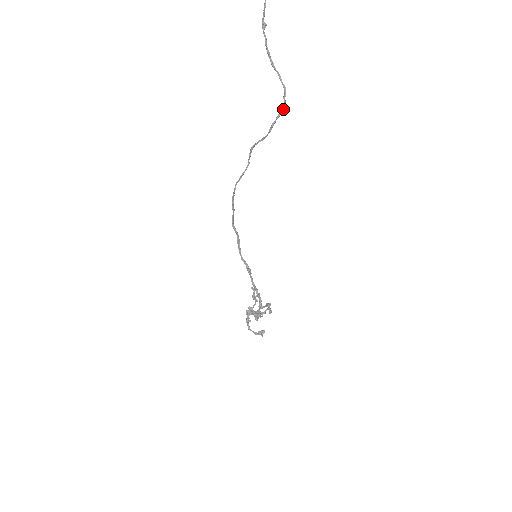
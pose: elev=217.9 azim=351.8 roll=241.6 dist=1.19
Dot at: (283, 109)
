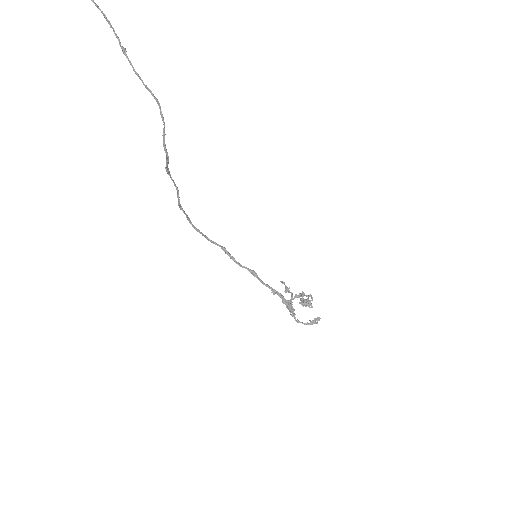
Dot at: occluded
